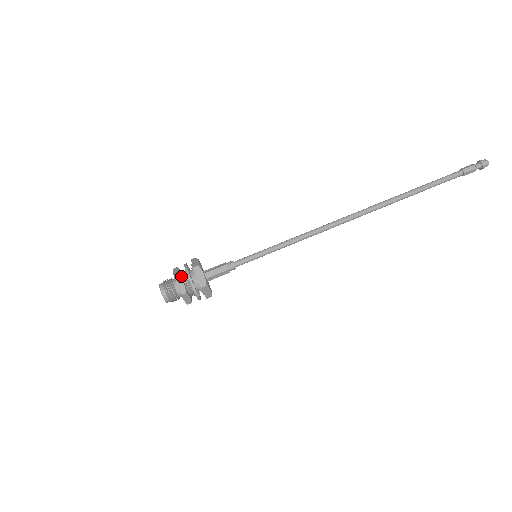
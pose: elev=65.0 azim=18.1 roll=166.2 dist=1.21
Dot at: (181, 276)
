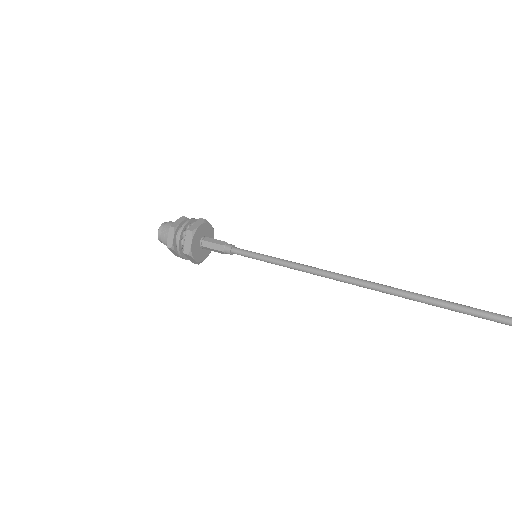
Dot at: occluded
